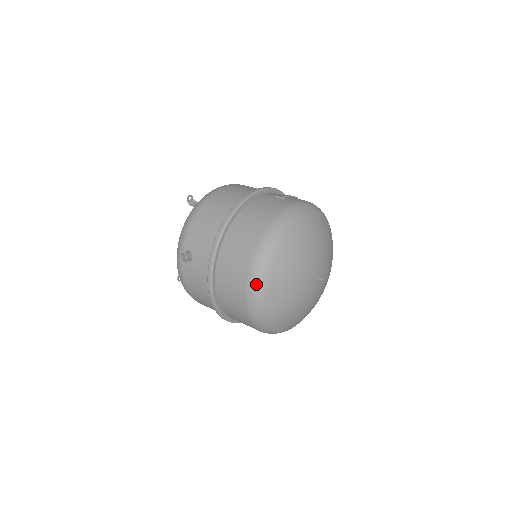
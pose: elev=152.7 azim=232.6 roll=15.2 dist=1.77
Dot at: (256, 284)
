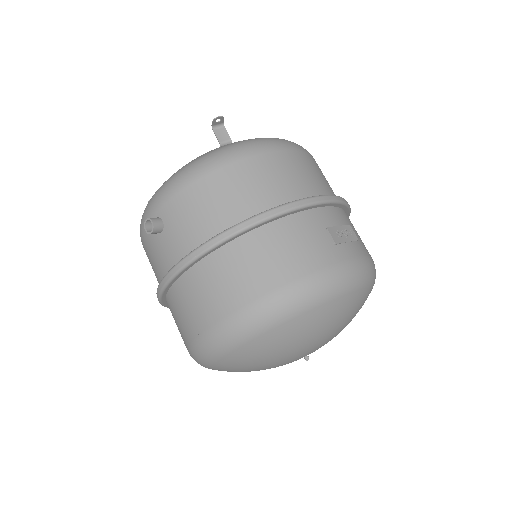
Dot at: (213, 346)
